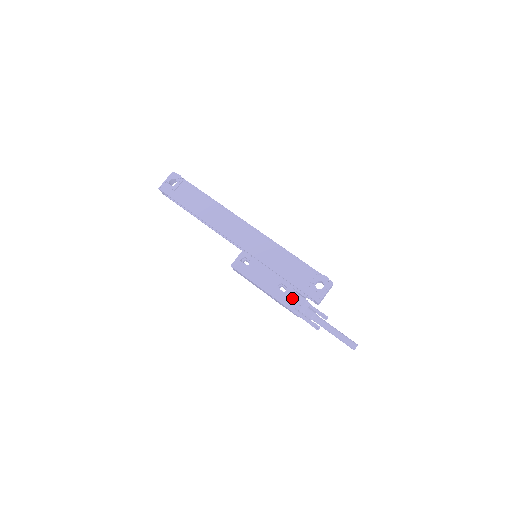
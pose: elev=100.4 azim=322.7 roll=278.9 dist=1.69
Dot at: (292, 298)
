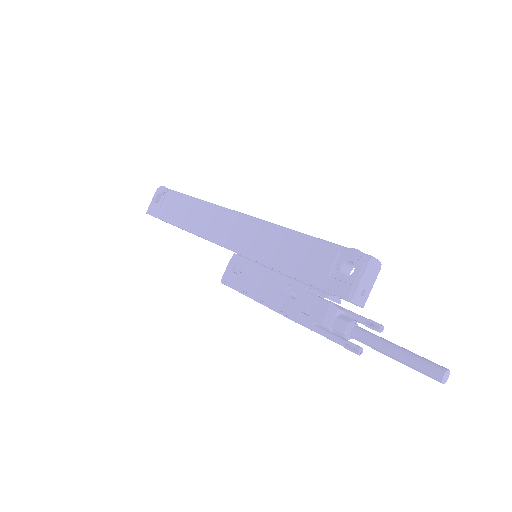
Dot at: (306, 306)
